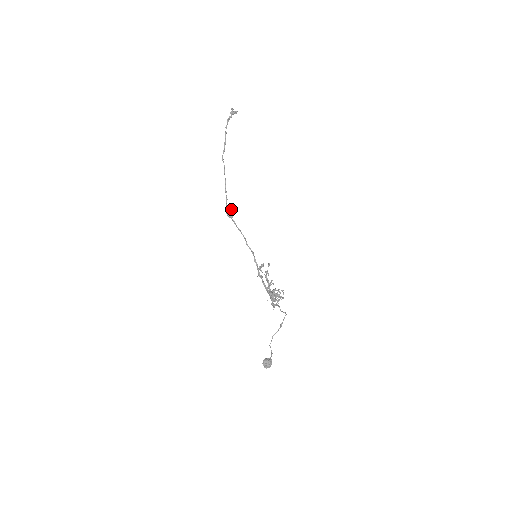
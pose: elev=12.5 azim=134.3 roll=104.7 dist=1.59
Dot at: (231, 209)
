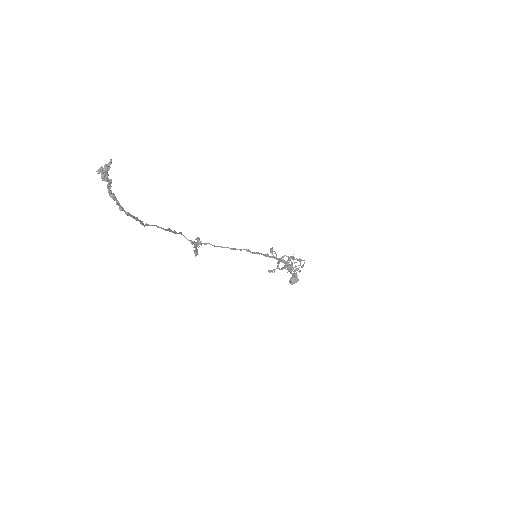
Dot at: (198, 245)
